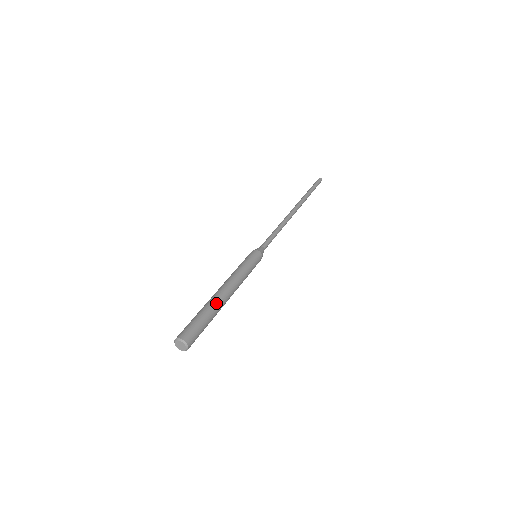
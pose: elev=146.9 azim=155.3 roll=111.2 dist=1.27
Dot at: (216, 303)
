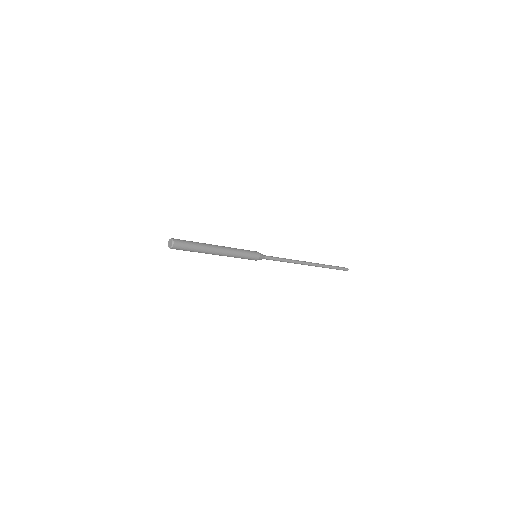
Dot at: (205, 243)
